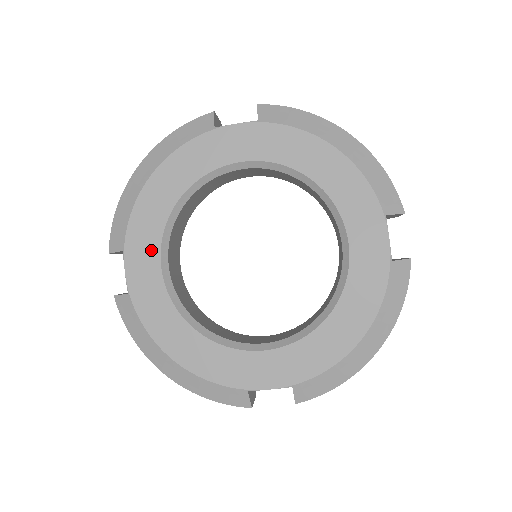
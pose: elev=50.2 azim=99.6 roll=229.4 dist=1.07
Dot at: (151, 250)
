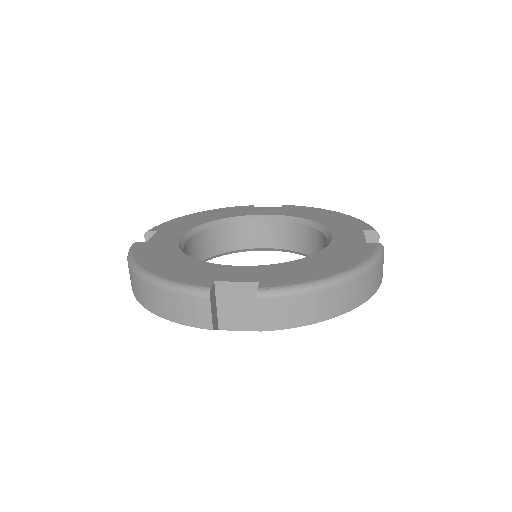
Dot at: occluded
